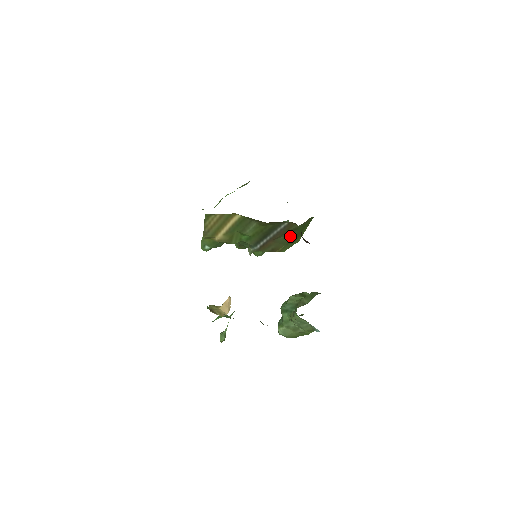
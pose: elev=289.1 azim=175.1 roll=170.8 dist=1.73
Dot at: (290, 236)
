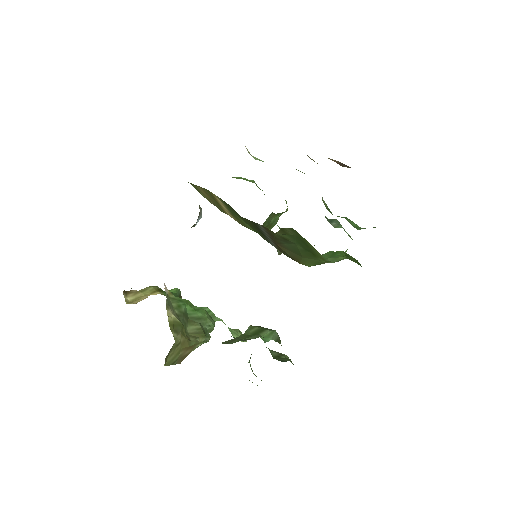
Dot at: (296, 246)
